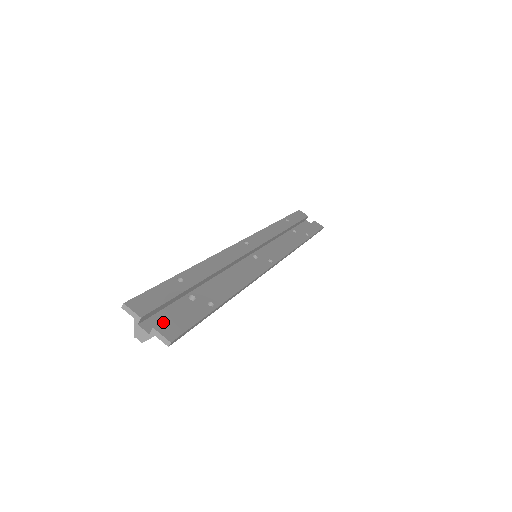
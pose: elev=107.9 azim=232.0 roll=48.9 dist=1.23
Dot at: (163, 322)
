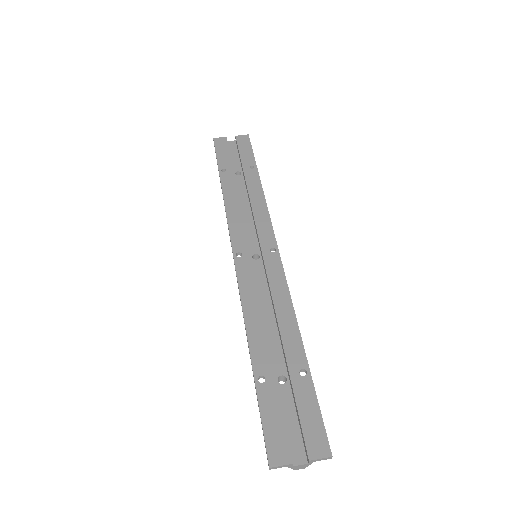
Dot at: (306, 444)
